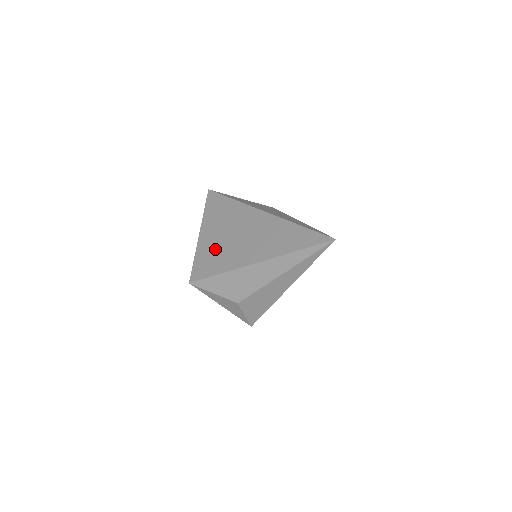
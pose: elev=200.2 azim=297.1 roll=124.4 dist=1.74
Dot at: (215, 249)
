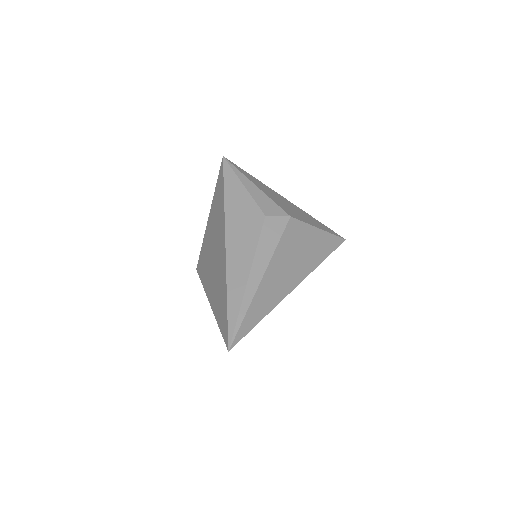
Dot at: (207, 251)
